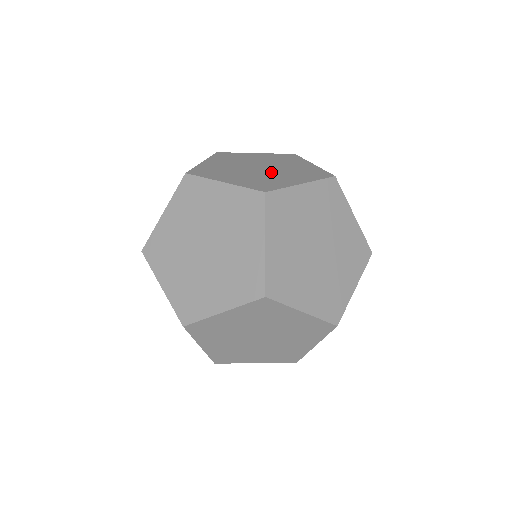
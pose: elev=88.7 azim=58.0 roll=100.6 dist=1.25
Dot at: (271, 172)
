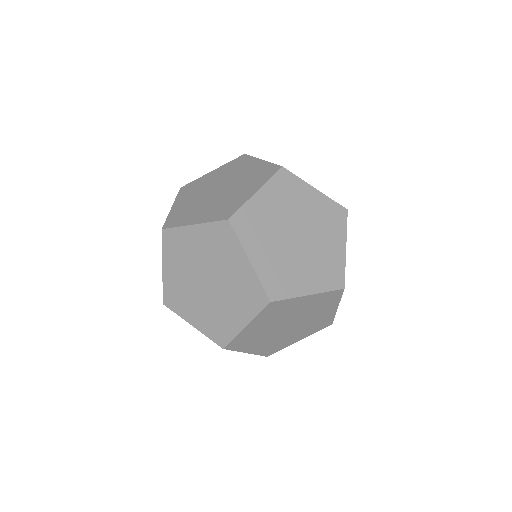
Dot at: (229, 190)
